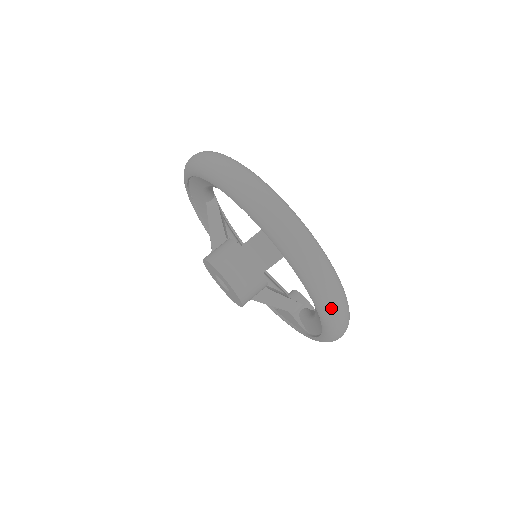
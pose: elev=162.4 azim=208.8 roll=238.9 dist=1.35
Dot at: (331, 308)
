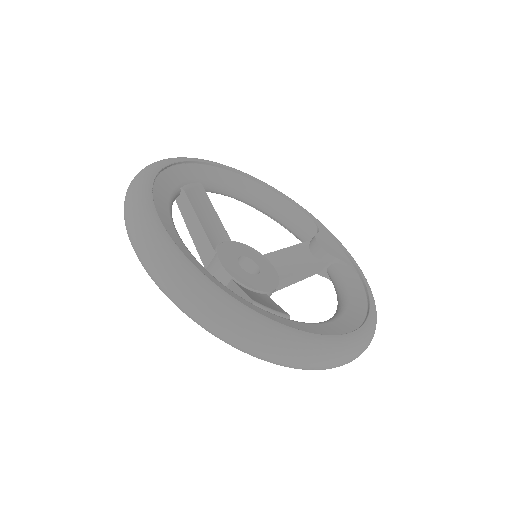
Dot at: occluded
